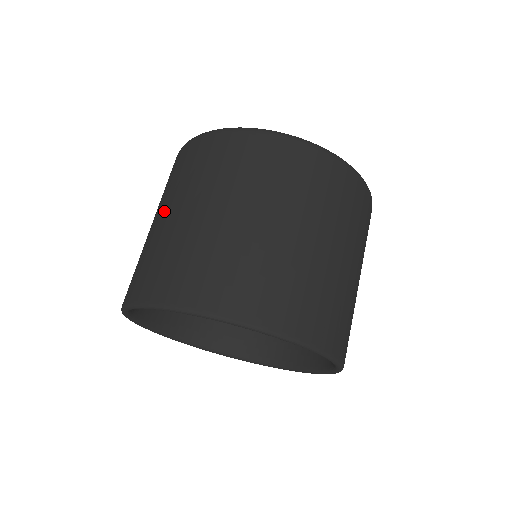
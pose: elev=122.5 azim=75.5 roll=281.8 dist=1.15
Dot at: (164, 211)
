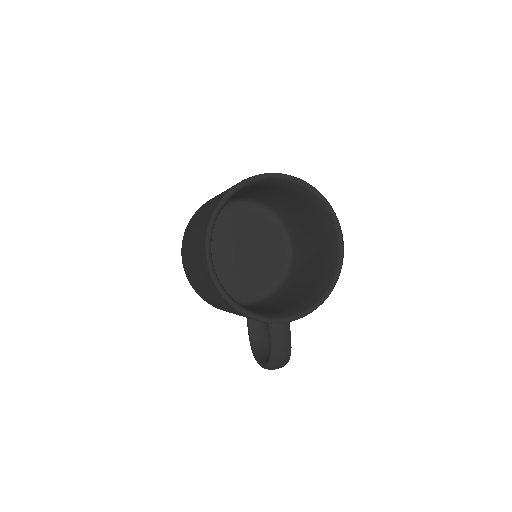
Dot at: (204, 208)
